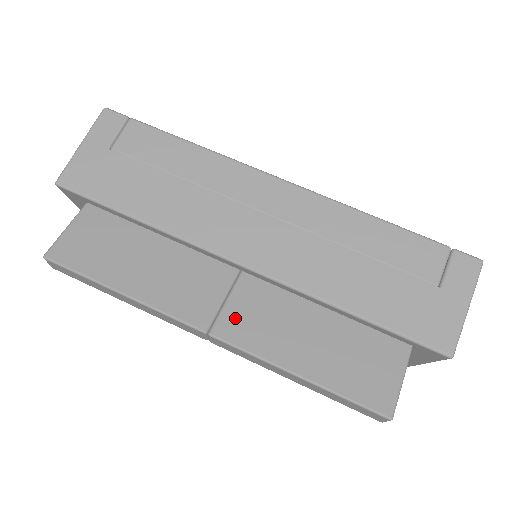
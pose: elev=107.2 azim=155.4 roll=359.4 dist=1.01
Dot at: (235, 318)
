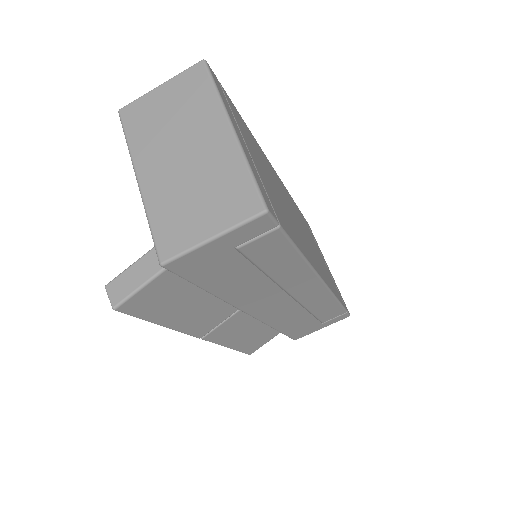
Dot at: (221, 330)
